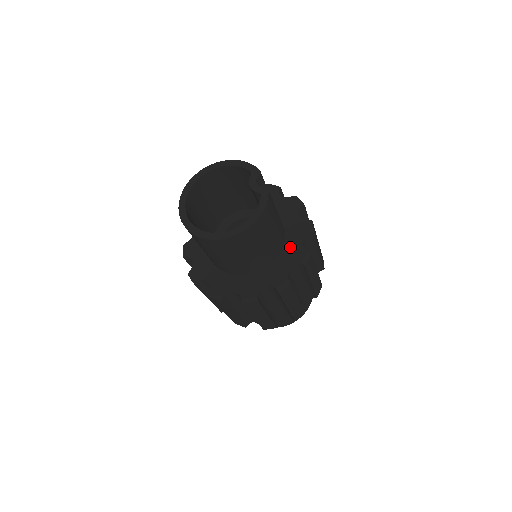
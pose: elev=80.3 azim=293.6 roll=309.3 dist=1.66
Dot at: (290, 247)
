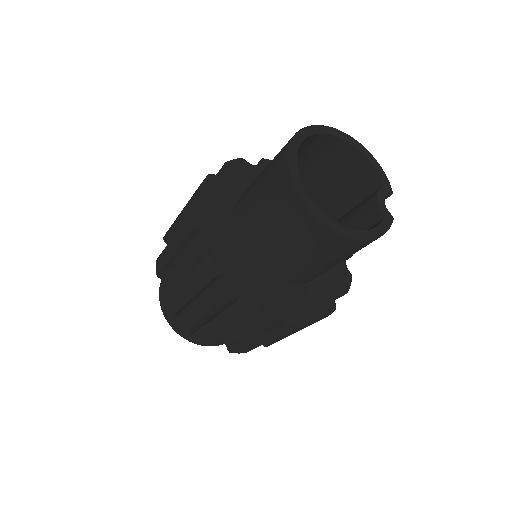
Dot at: (321, 286)
